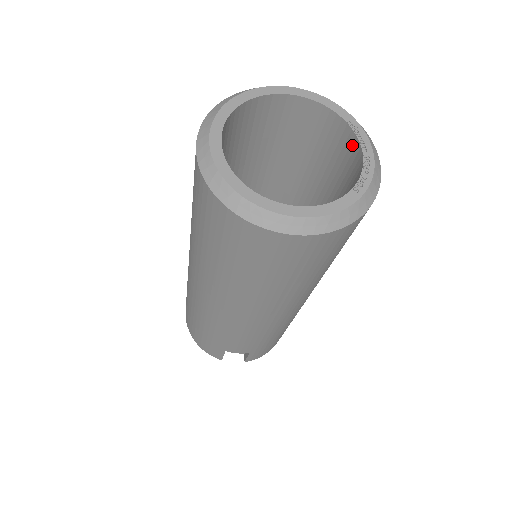
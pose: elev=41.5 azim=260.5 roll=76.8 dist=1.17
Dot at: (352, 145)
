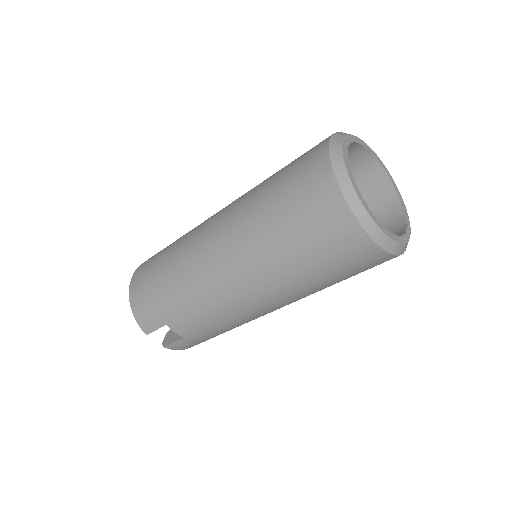
Dot at: (396, 213)
